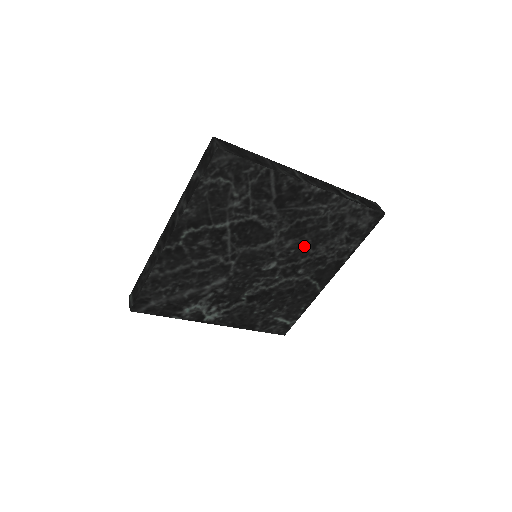
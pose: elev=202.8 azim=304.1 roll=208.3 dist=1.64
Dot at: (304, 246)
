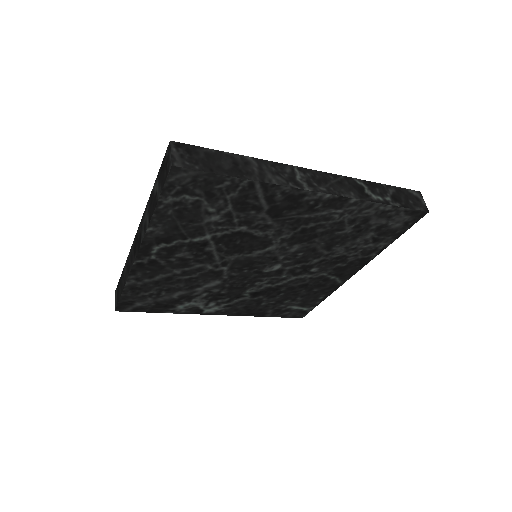
Dot at: (315, 249)
